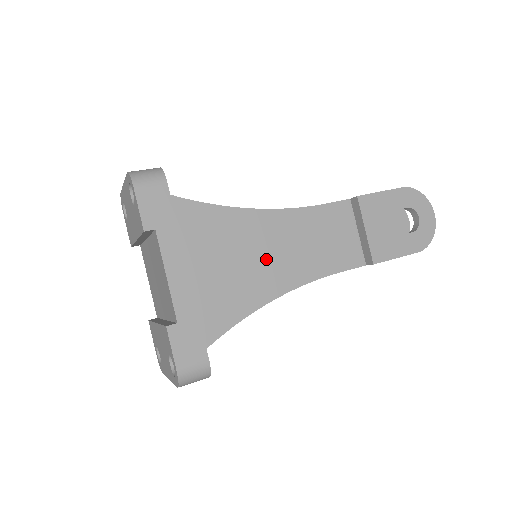
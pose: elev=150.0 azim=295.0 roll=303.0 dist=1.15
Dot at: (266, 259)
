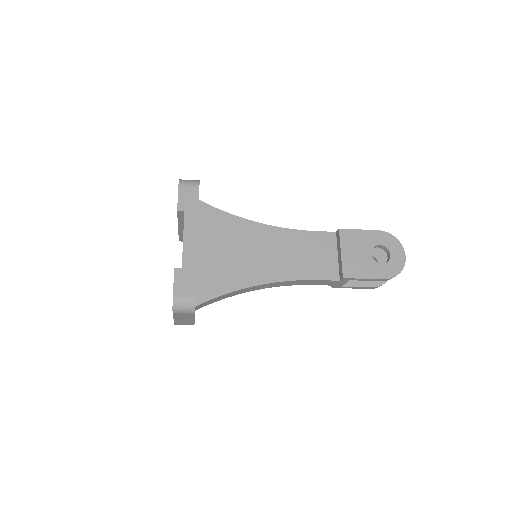
Dot at: (261, 257)
